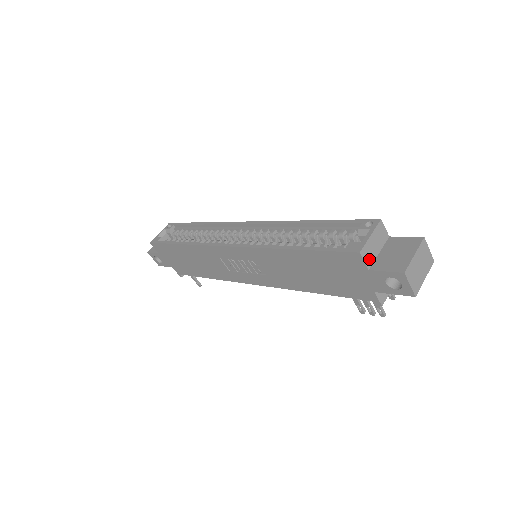
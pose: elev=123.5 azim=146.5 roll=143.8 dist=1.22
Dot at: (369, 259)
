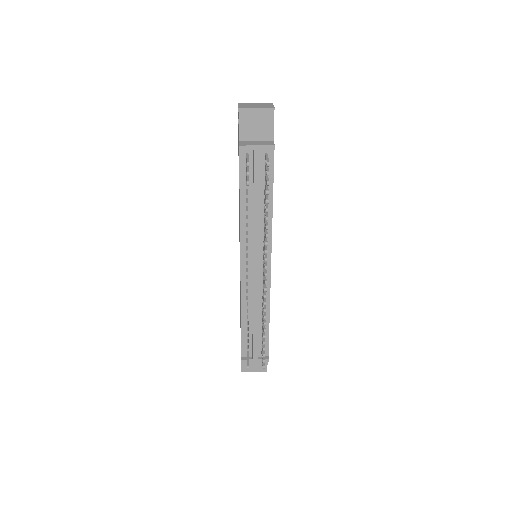
Dot at: occluded
